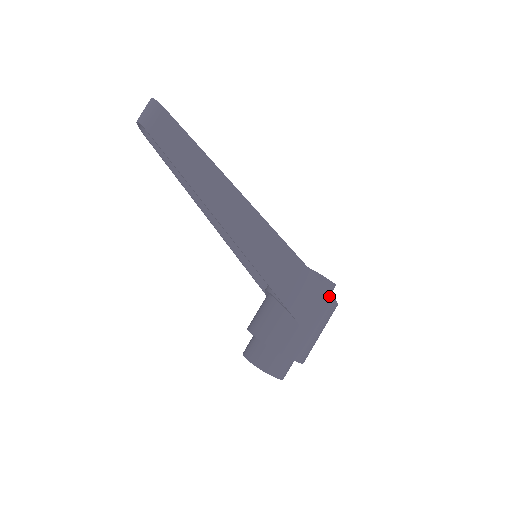
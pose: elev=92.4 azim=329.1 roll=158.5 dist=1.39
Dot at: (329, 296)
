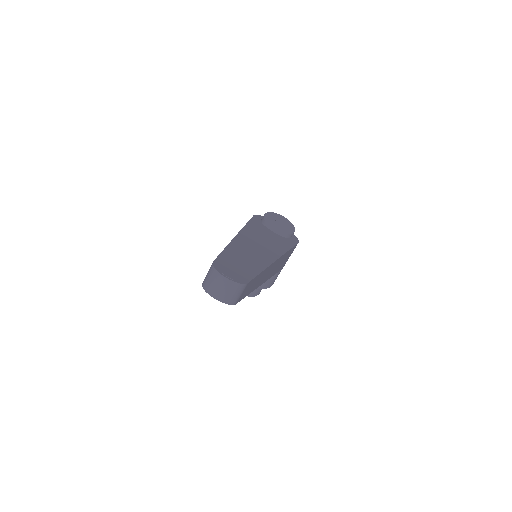
Dot at: occluded
